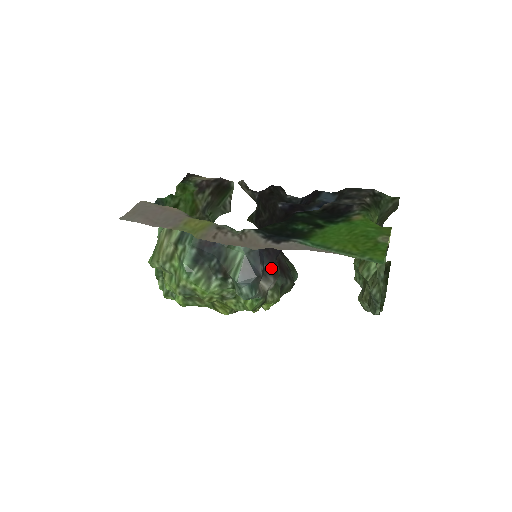
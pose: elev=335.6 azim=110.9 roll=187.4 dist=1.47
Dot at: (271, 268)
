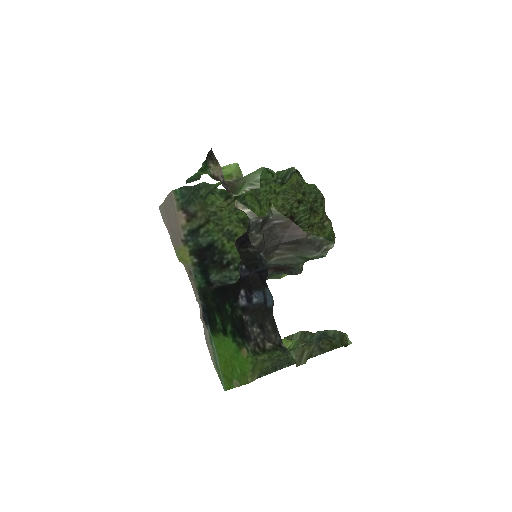
Dot at: occluded
